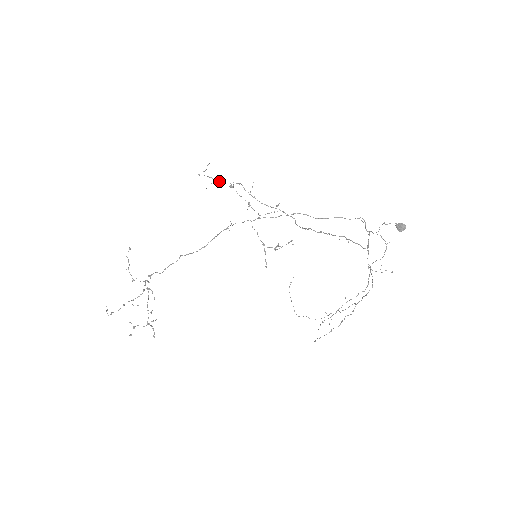
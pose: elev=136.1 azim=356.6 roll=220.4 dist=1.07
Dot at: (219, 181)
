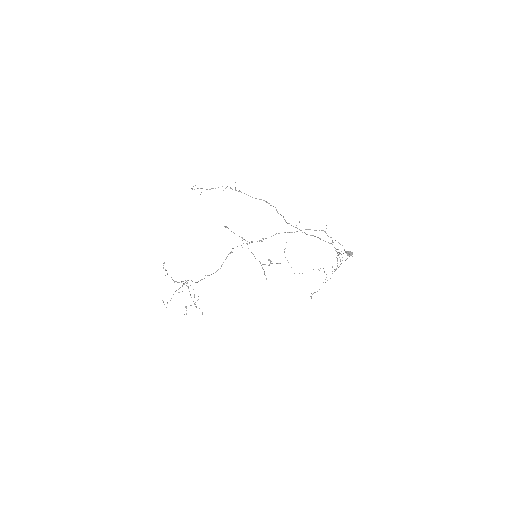
Dot at: (209, 189)
